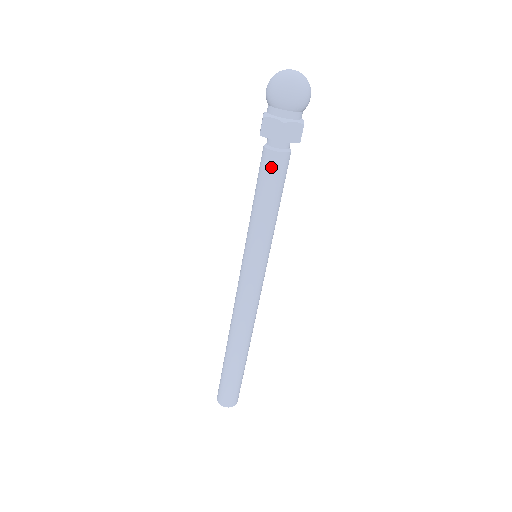
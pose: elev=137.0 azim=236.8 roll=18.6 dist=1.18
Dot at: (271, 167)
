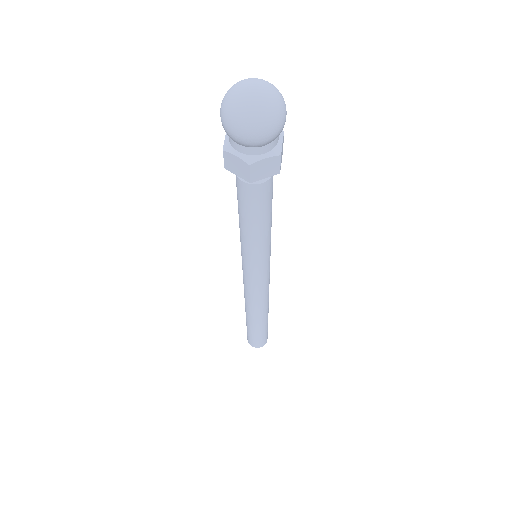
Dot at: (266, 195)
